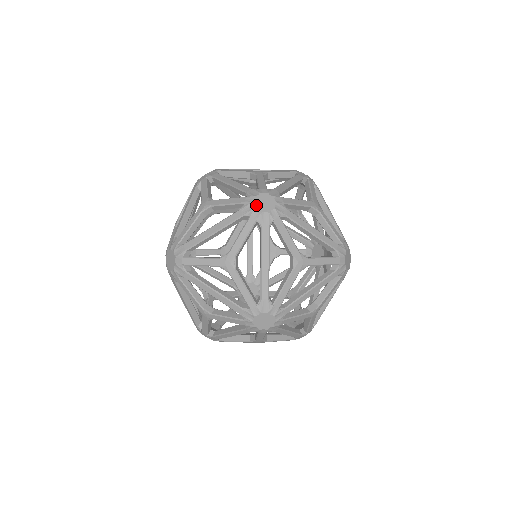
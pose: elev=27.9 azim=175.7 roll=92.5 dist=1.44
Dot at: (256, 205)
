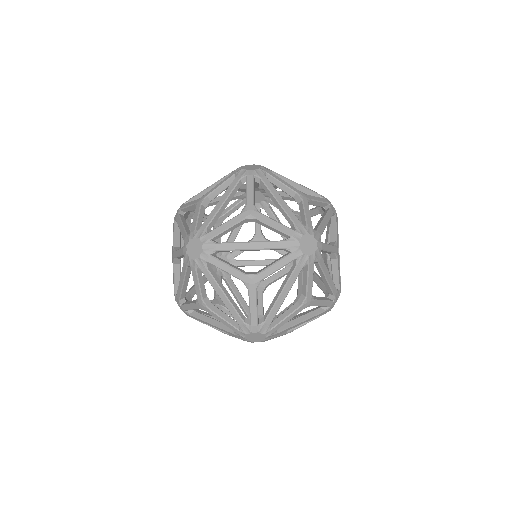
Dot at: (301, 244)
